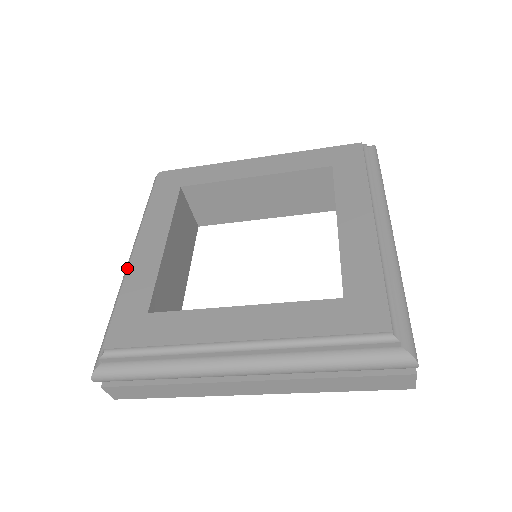
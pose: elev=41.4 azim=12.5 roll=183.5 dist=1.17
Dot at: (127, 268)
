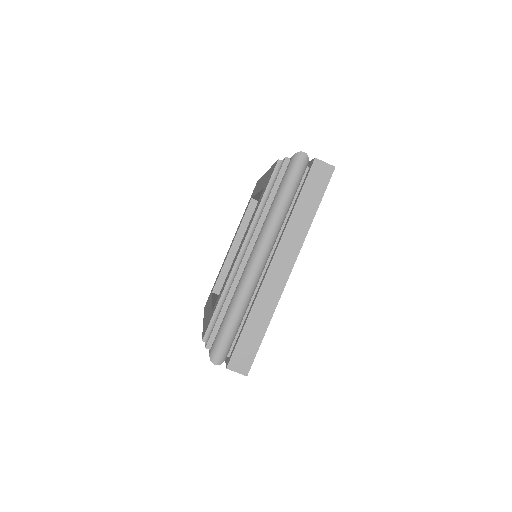
Dot at: occluded
